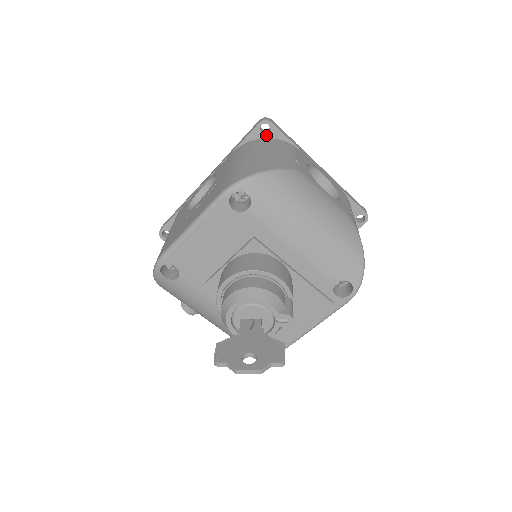
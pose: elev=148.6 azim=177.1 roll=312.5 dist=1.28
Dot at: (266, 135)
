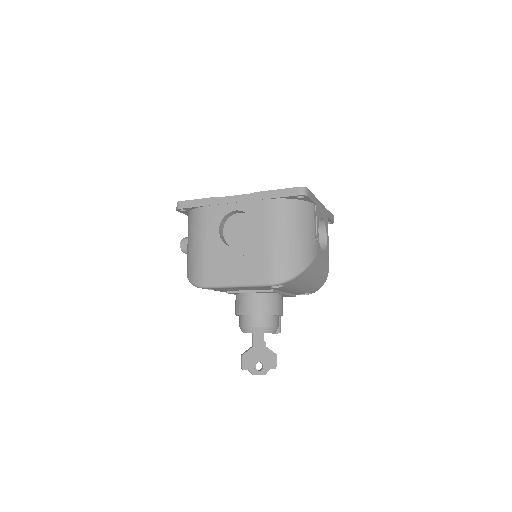
Dot at: (299, 199)
